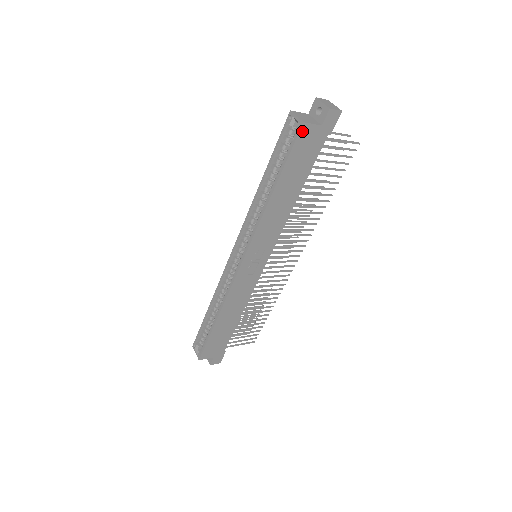
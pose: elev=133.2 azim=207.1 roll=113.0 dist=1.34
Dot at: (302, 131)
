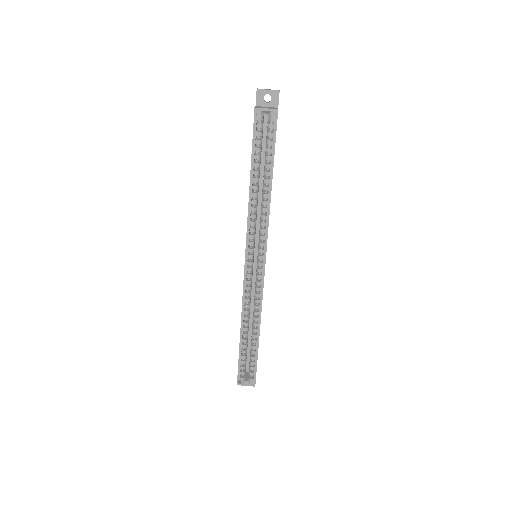
Dot at: (277, 118)
